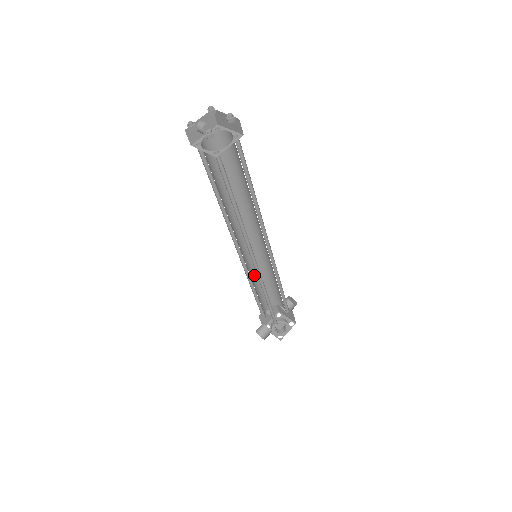
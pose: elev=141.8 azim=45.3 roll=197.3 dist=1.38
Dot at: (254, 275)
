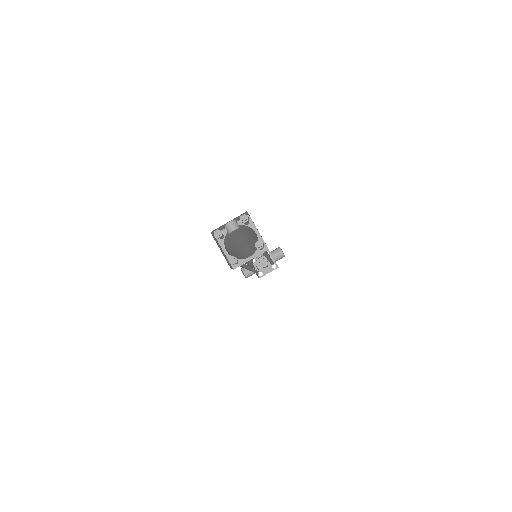
Dot at: occluded
